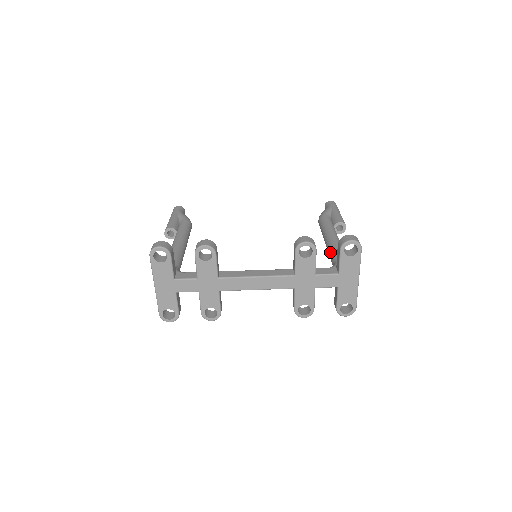
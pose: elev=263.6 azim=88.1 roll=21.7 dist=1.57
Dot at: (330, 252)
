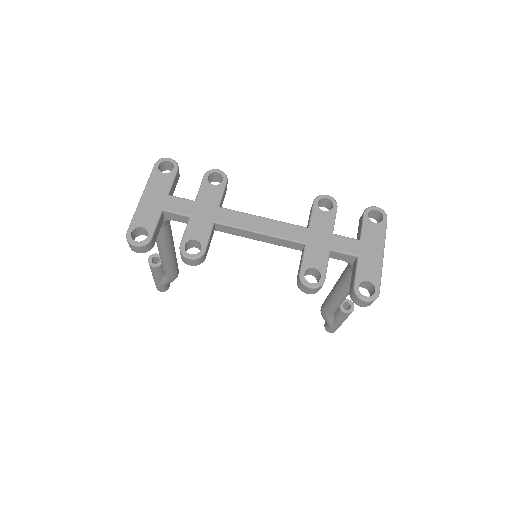
Dot at: (343, 271)
